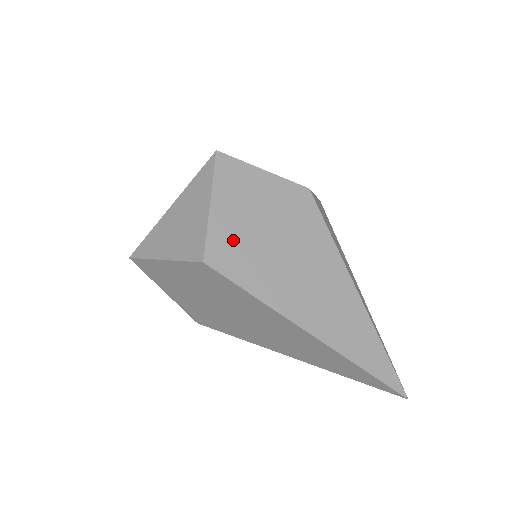
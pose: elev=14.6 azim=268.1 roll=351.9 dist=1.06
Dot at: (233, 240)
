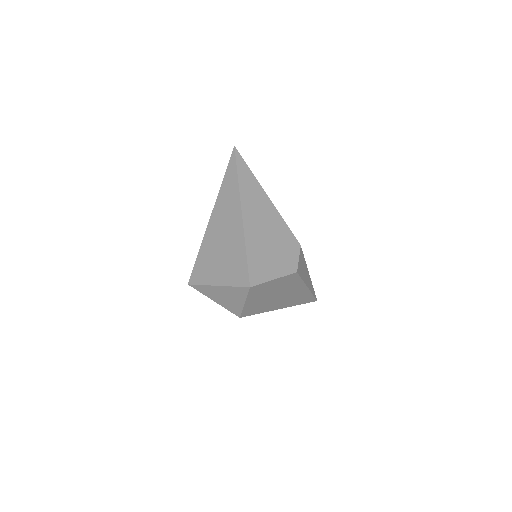
Dot at: (254, 306)
